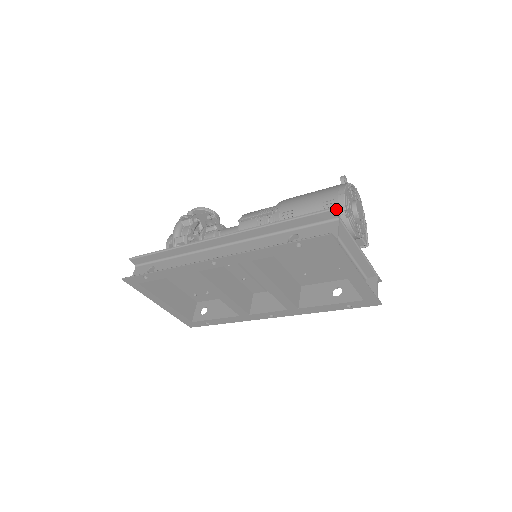
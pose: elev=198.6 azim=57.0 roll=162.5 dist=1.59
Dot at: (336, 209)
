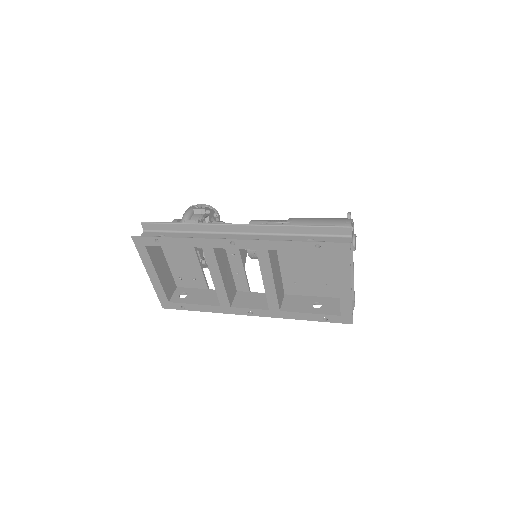
Dot at: occluded
